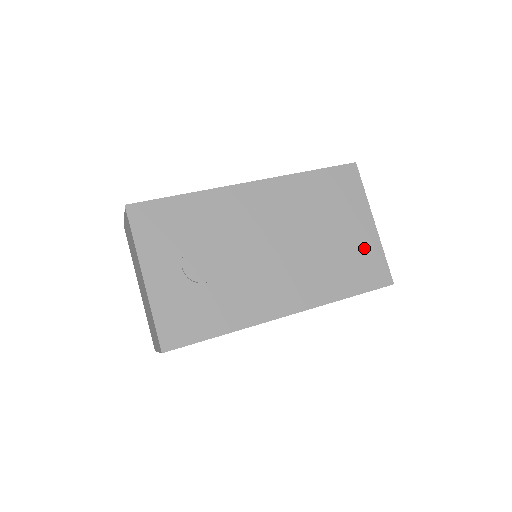
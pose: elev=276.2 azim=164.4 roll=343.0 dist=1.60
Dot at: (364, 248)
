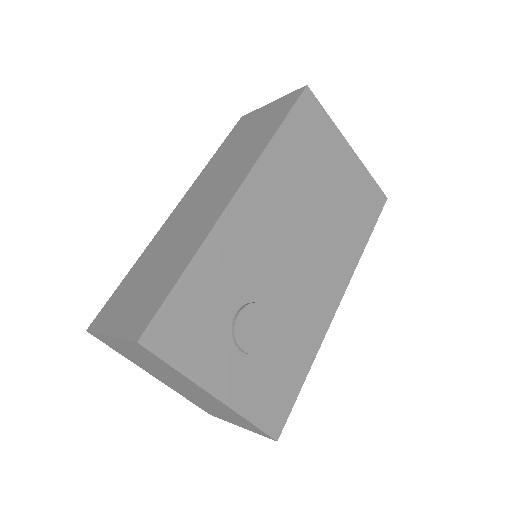
Dot at: (356, 182)
